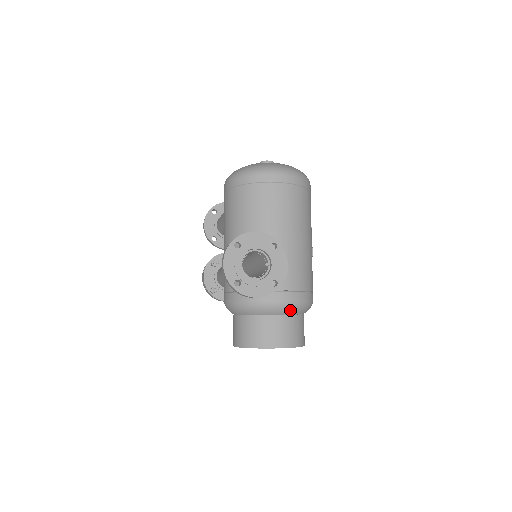
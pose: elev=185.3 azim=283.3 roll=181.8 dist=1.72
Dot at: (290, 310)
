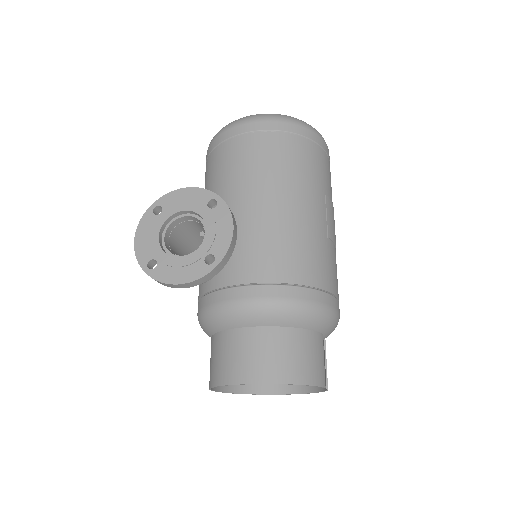
Dot at: (272, 317)
